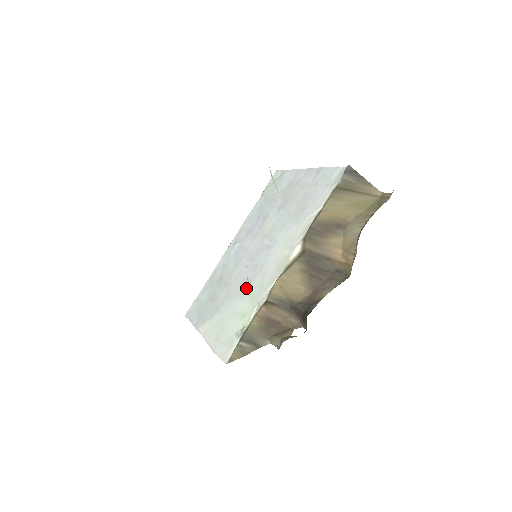
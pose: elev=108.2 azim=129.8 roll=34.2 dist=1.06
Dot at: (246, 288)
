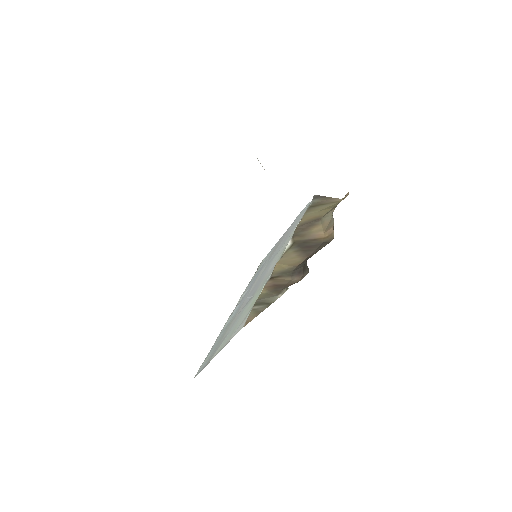
Dot at: (251, 298)
